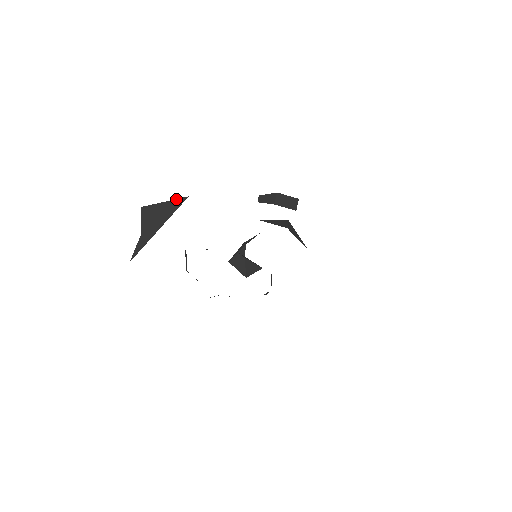
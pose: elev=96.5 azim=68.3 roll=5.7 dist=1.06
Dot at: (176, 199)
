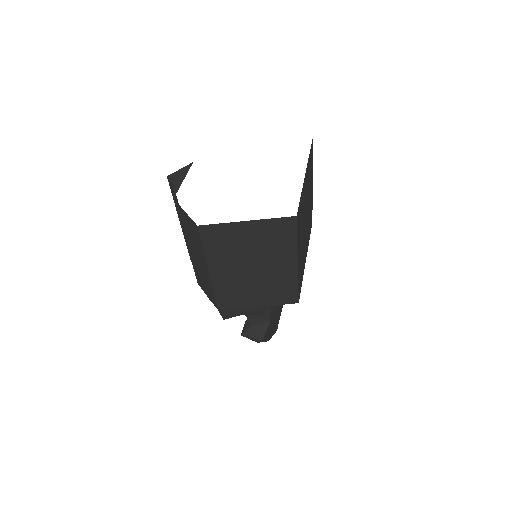
Dot at: (186, 166)
